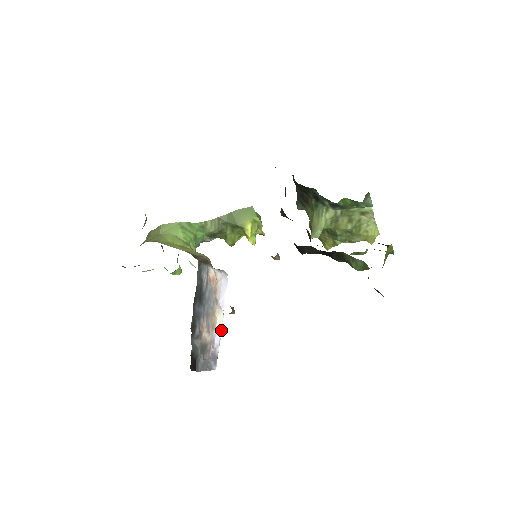
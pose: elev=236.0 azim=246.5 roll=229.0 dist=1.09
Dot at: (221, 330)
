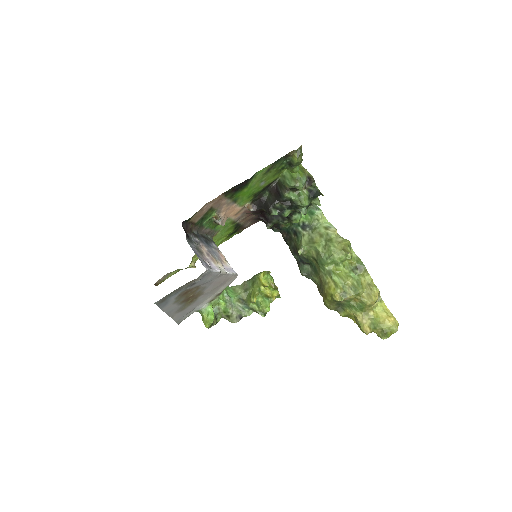
Dot at: (220, 270)
